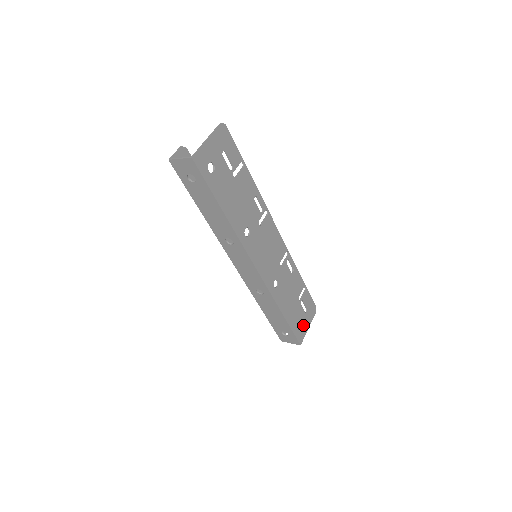
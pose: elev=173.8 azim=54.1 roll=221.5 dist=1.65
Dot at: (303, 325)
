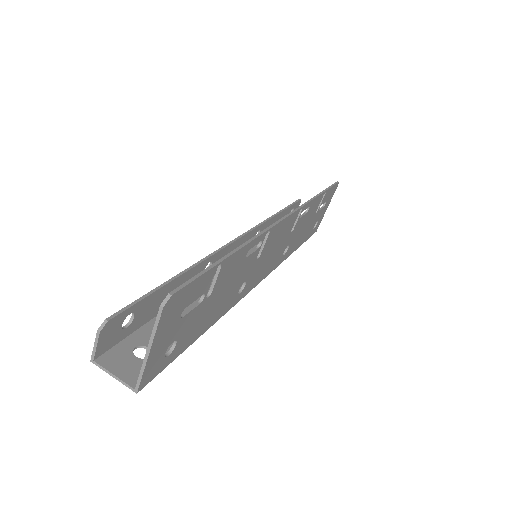
Dot at: (320, 217)
